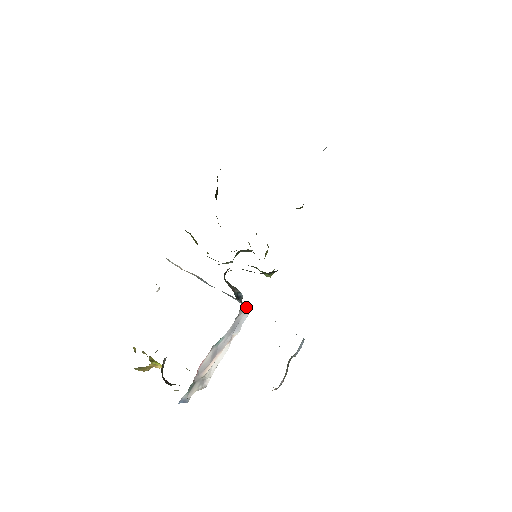
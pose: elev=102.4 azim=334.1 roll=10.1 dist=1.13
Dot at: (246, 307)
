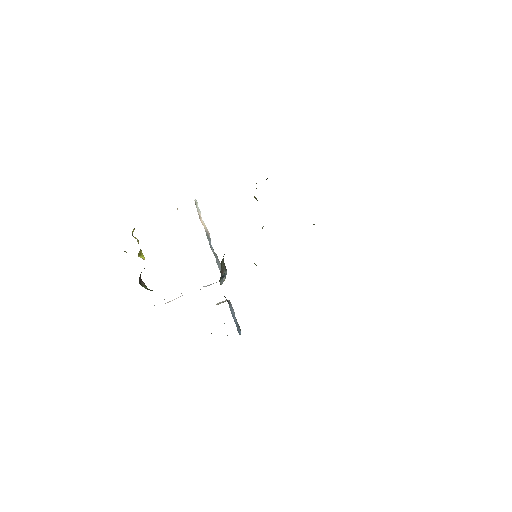
Dot at: occluded
